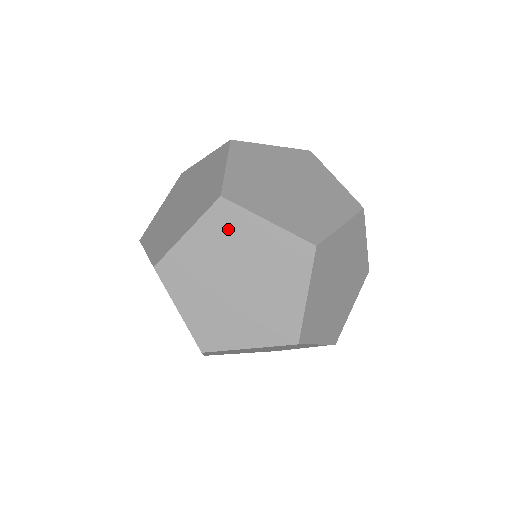
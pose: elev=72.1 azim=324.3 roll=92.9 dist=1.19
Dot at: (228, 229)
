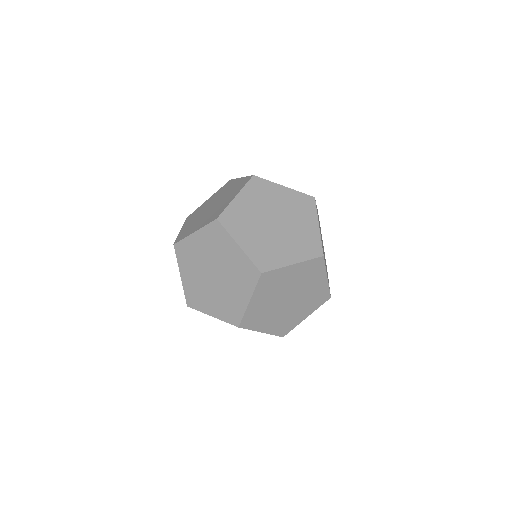
Dot at: (224, 189)
